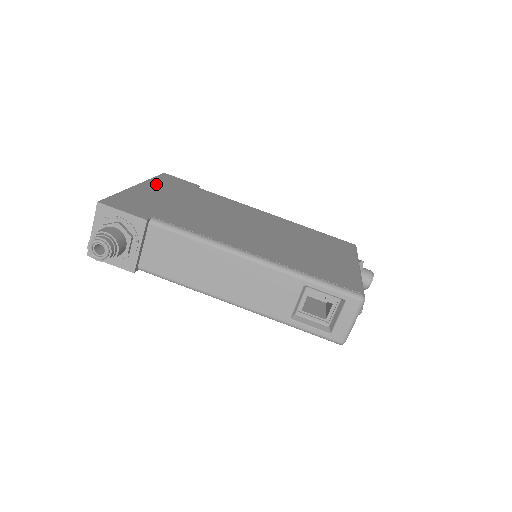
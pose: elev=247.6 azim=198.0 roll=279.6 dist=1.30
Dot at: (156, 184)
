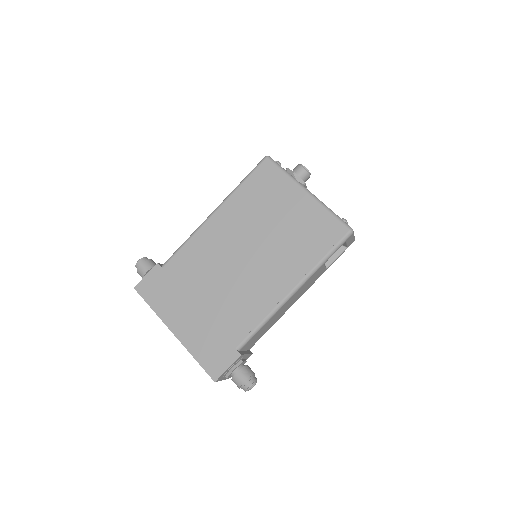
Dot at: (166, 312)
